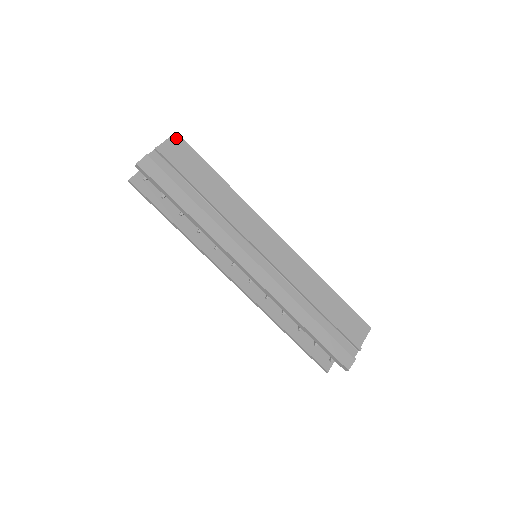
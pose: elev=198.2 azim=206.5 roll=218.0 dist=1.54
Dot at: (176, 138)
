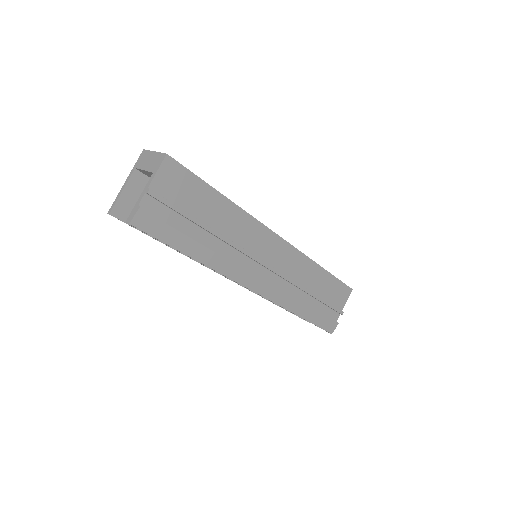
Dot at: (168, 163)
